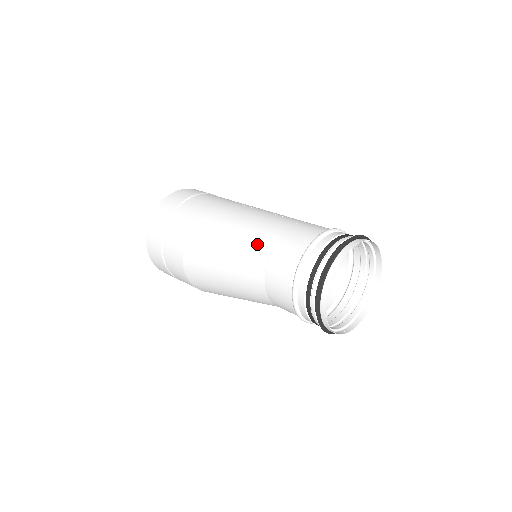
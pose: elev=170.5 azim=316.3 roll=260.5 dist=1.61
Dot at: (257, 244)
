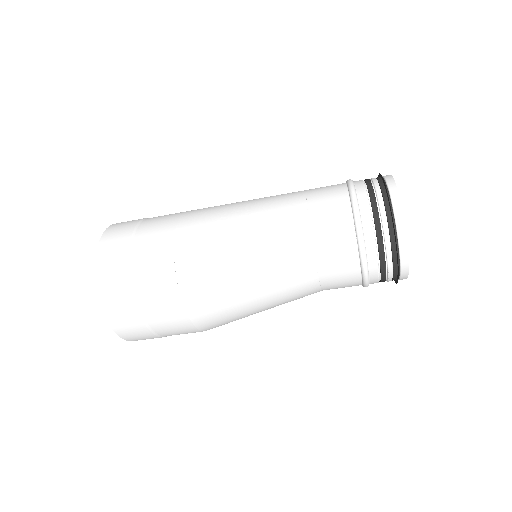
Dot at: (285, 211)
